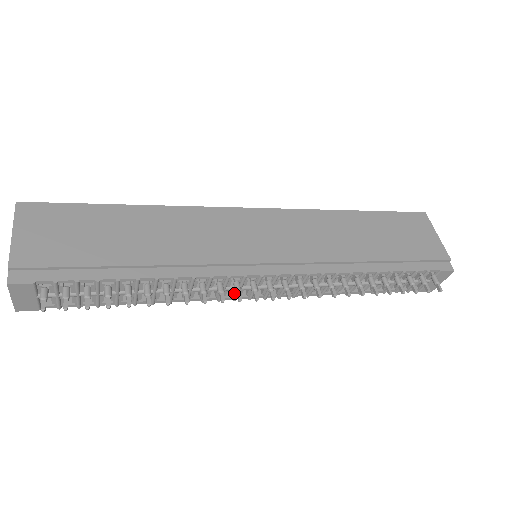
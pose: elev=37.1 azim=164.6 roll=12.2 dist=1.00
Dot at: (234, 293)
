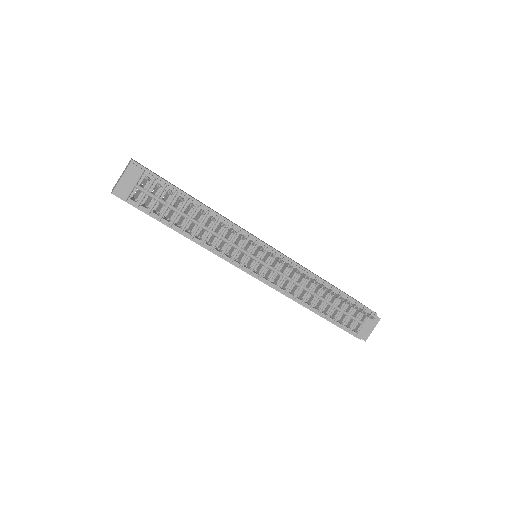
Dot at: (243, 259)
